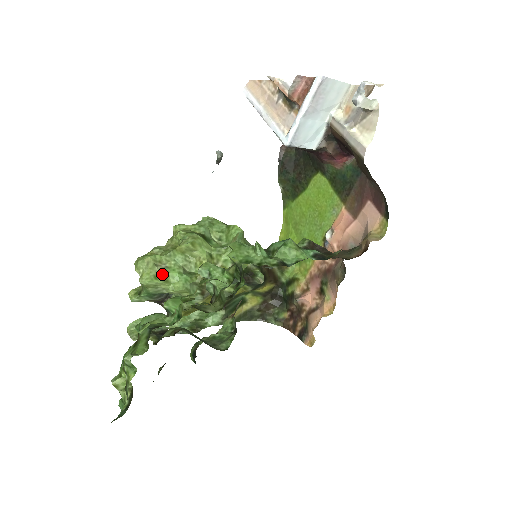
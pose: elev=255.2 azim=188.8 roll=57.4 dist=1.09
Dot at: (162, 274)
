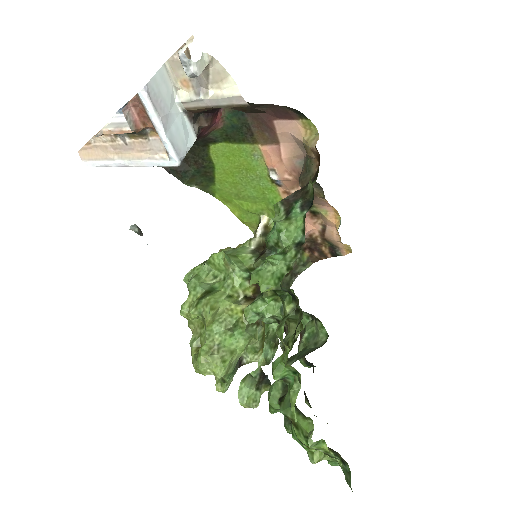
Dot at: (223, 353)
